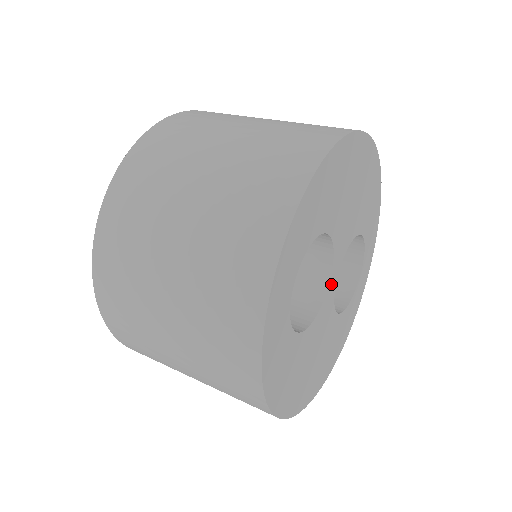
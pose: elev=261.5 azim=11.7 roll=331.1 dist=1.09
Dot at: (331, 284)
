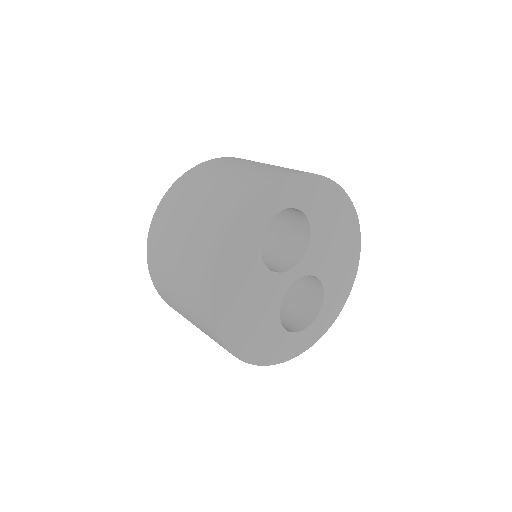
Dot at: (291, 275)
